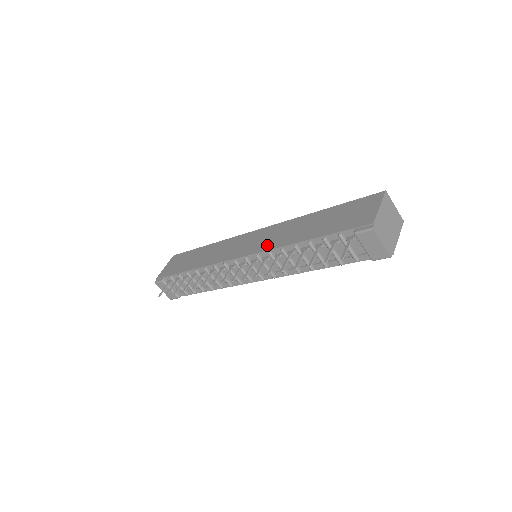
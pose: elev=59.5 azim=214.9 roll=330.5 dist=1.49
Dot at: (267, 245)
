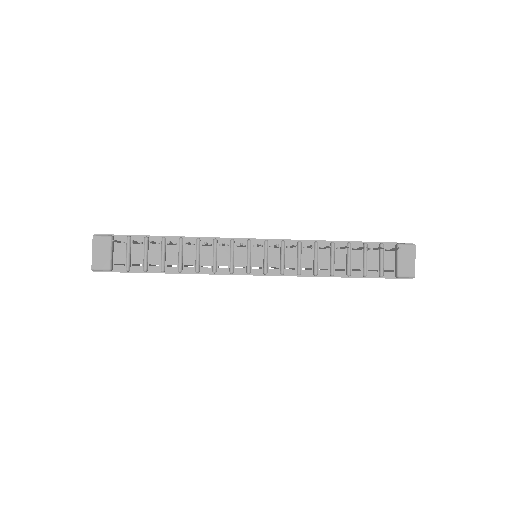
Dot at: occluded
